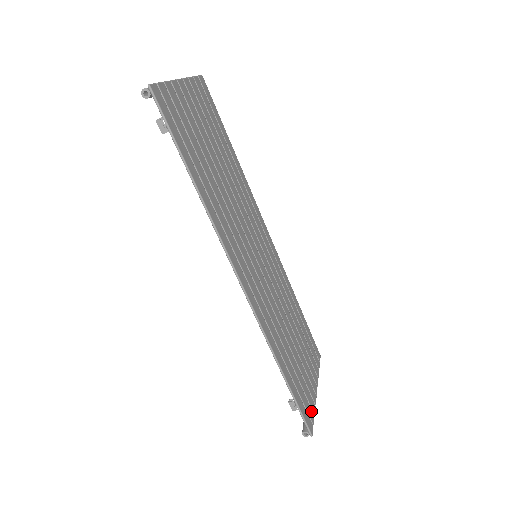
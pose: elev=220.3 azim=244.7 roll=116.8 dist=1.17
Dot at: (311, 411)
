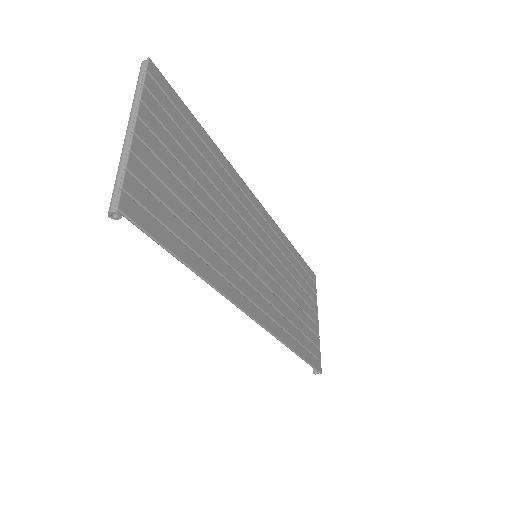
Dot at: (318, 351)
